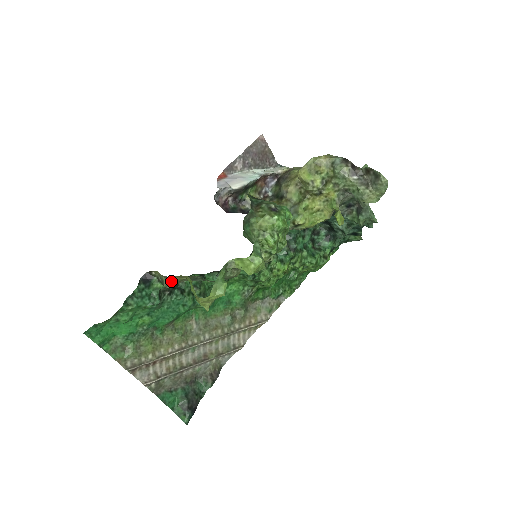
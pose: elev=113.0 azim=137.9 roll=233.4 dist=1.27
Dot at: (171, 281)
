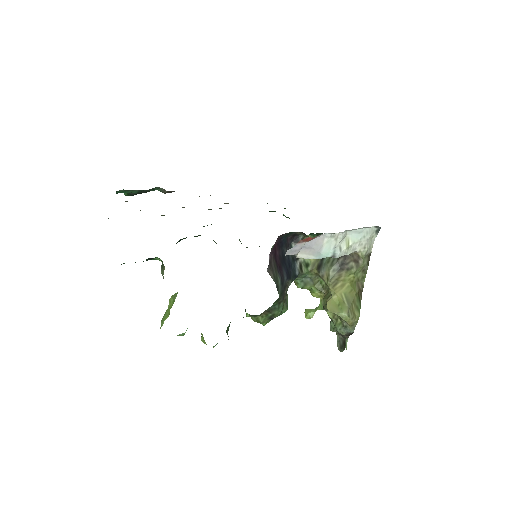
Dot at: occluded
